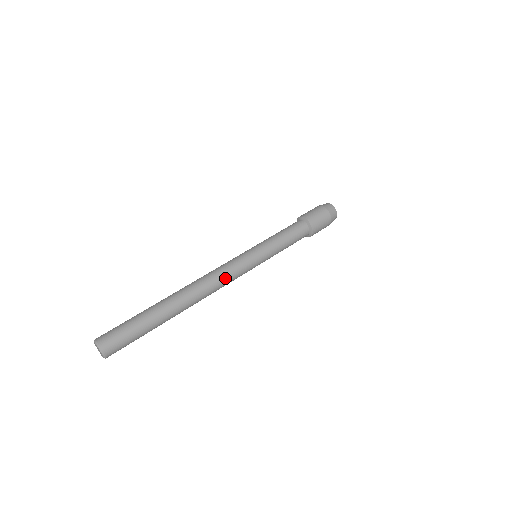
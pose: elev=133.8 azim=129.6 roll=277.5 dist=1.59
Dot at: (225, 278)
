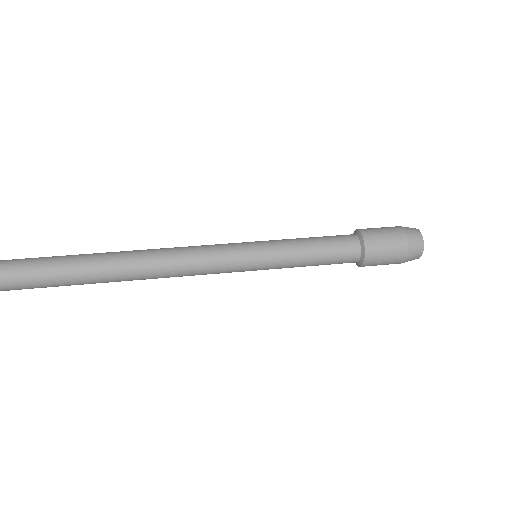
Dot at: (185, 249)
